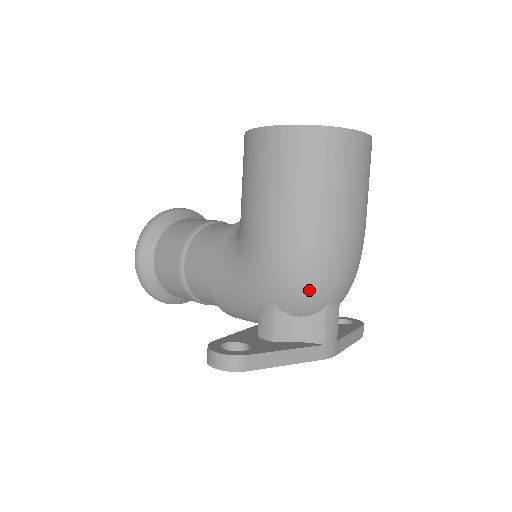
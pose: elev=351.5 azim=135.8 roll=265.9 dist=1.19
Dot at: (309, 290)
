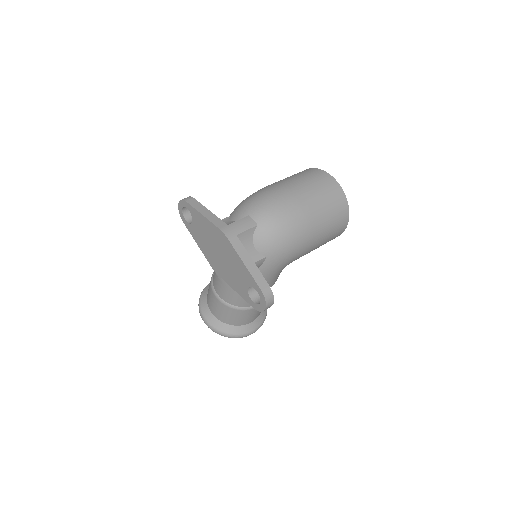
Dot at: (247, 203)
